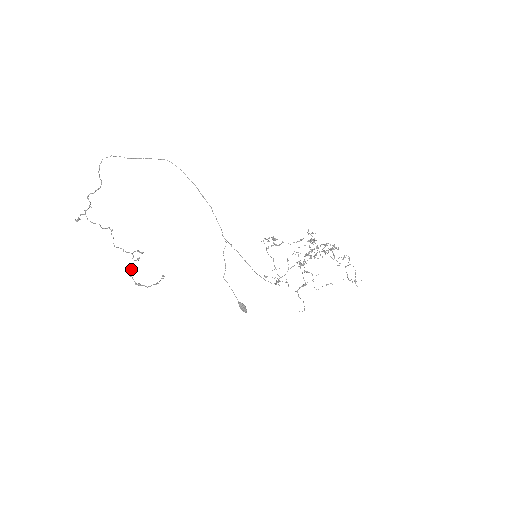
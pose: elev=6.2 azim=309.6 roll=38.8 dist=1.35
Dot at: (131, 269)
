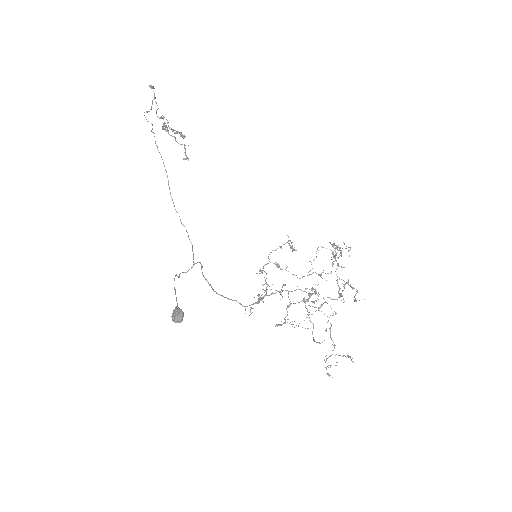
Dot at: (166, 126)
